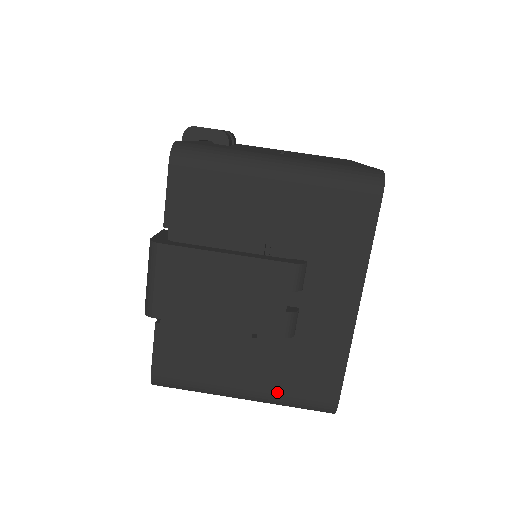
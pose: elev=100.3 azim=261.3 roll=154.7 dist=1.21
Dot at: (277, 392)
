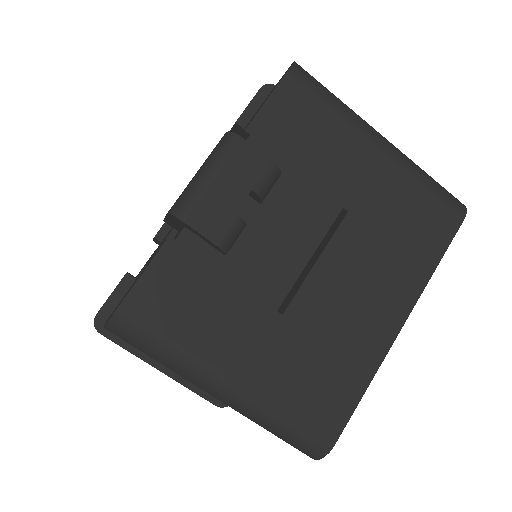
Dot at: occluded
